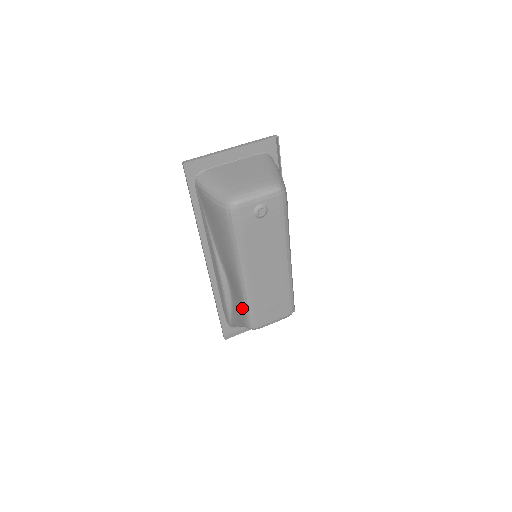
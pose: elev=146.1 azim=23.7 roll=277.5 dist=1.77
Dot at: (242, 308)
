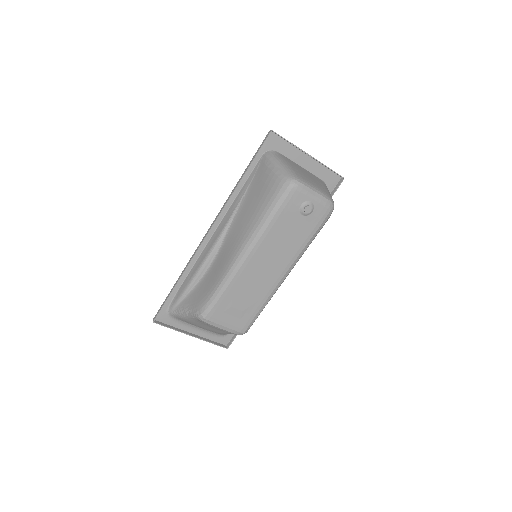
Dot at: (211, 290)
